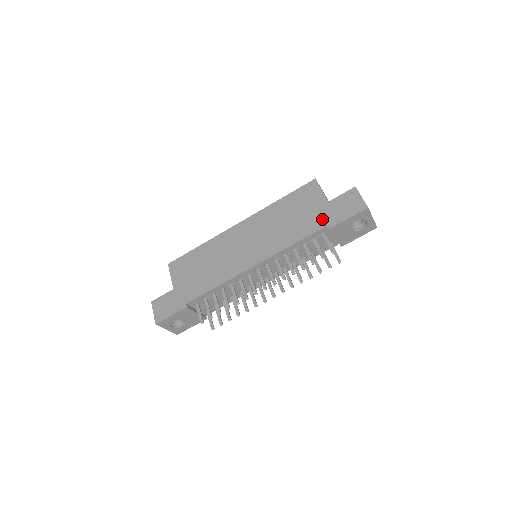
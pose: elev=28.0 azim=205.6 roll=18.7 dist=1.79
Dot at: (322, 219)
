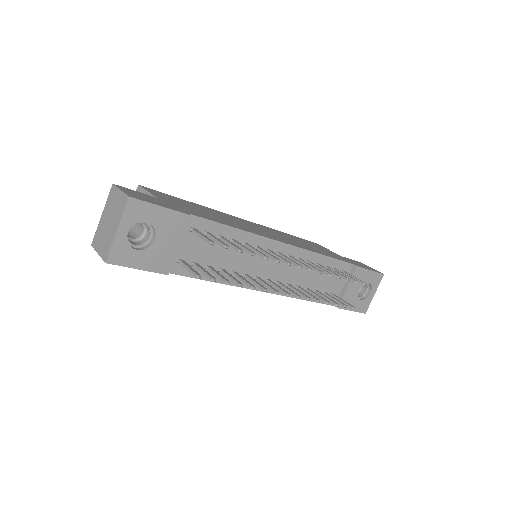
Dot at: (344, 259)
